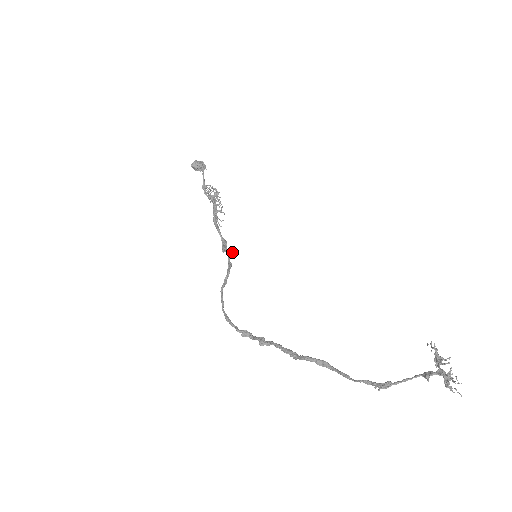
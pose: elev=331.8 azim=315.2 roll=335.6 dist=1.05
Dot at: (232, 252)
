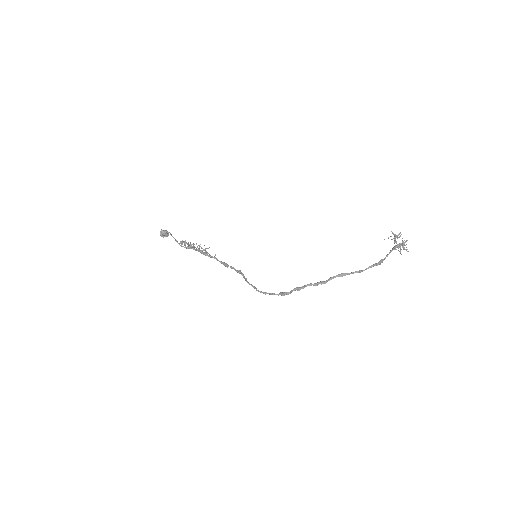
Dot at: occluded
